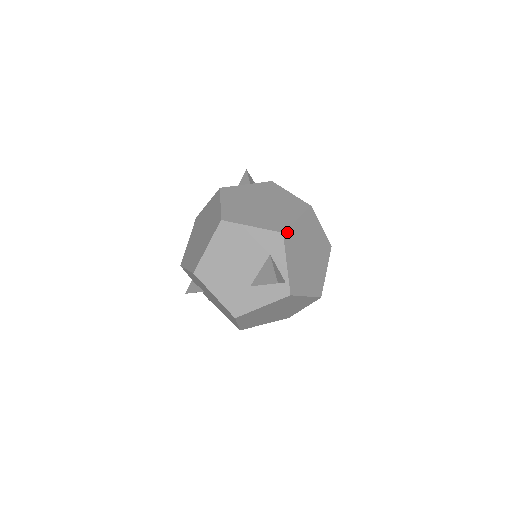
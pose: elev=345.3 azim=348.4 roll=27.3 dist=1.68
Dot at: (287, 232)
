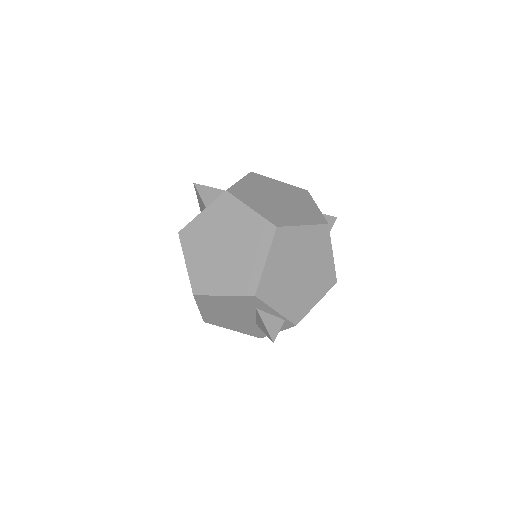
Dot at: (260, 289)
